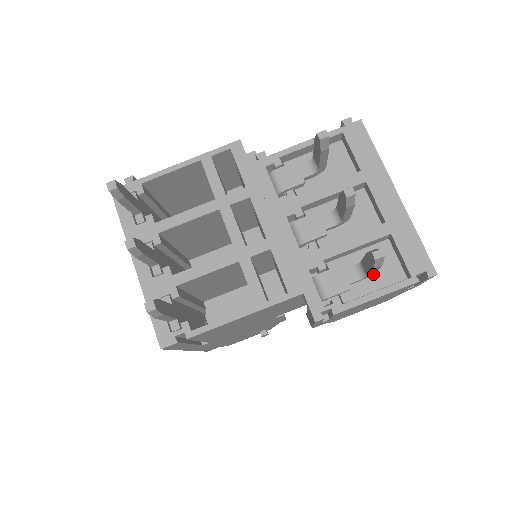
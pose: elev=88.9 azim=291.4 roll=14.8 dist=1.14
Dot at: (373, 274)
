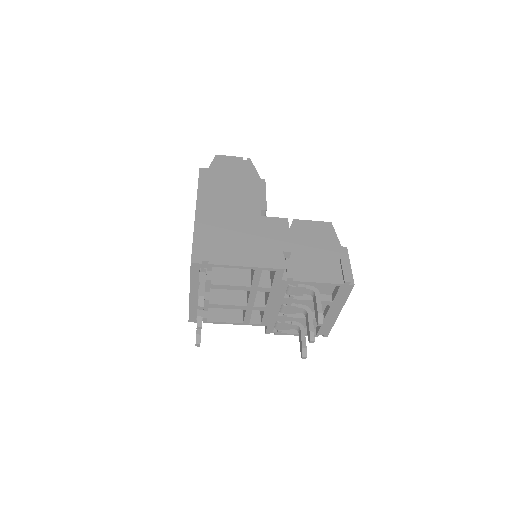
Dot at: (303, 324)
